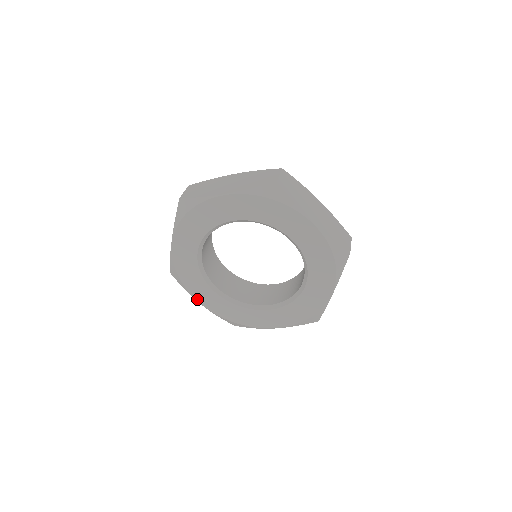
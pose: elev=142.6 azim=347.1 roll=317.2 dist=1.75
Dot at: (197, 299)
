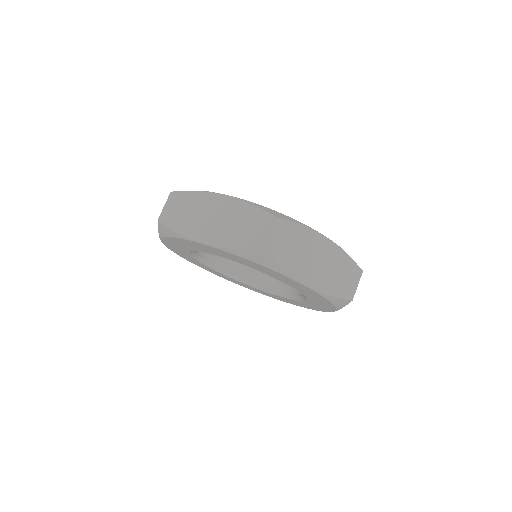
Dot at: (163, 241)
